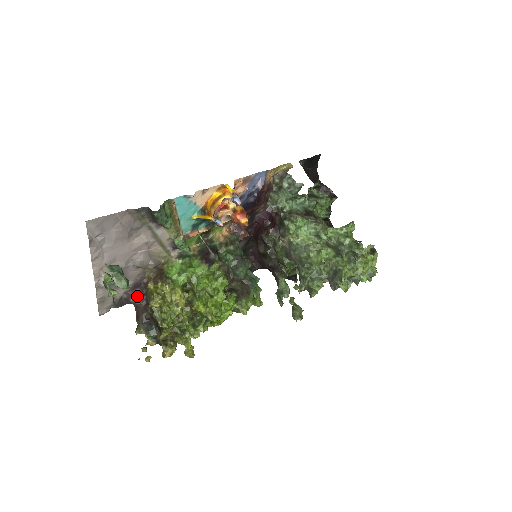
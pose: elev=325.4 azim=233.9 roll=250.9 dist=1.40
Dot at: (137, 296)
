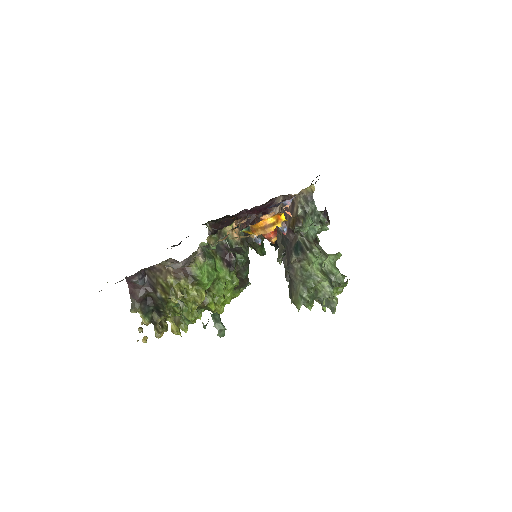
Dot at: (140, 277)
